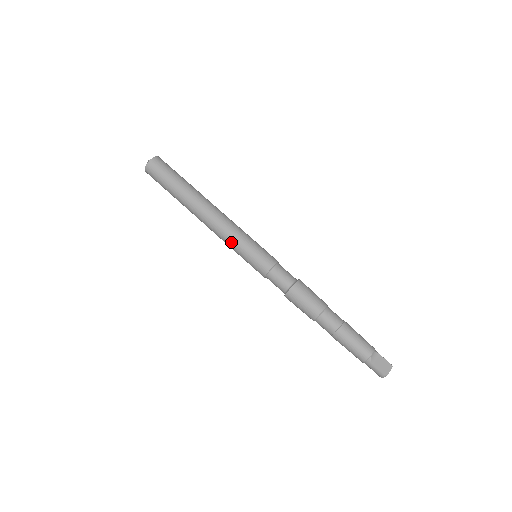
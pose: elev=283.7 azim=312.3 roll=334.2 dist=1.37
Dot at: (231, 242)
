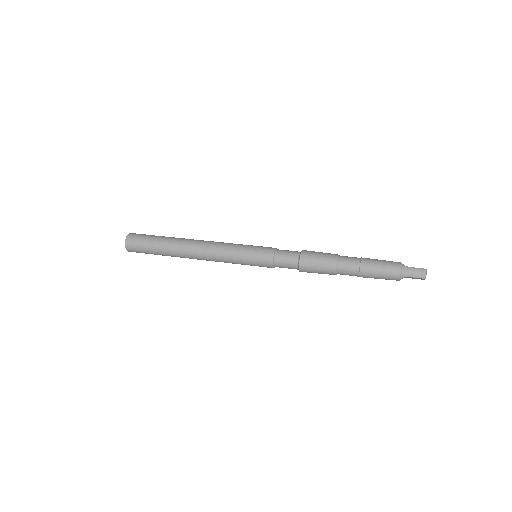
Dot at: (230, 247)
